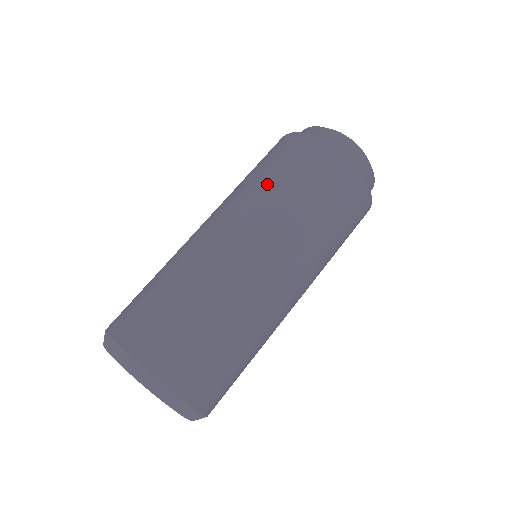
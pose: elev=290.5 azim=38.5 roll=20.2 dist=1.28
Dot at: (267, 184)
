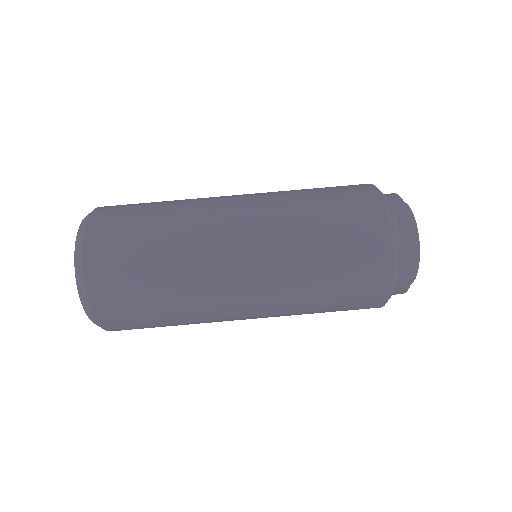
Dot at: (301, 194)
